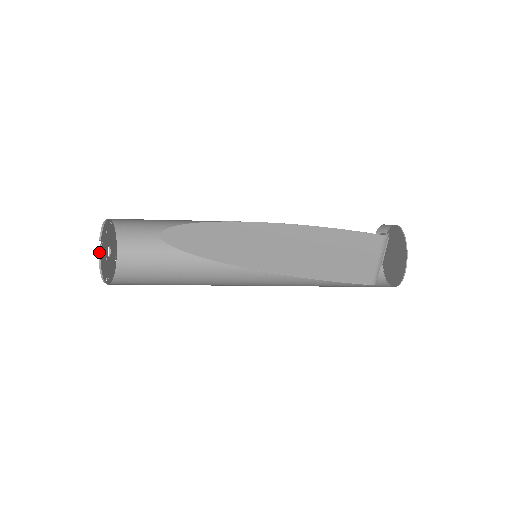
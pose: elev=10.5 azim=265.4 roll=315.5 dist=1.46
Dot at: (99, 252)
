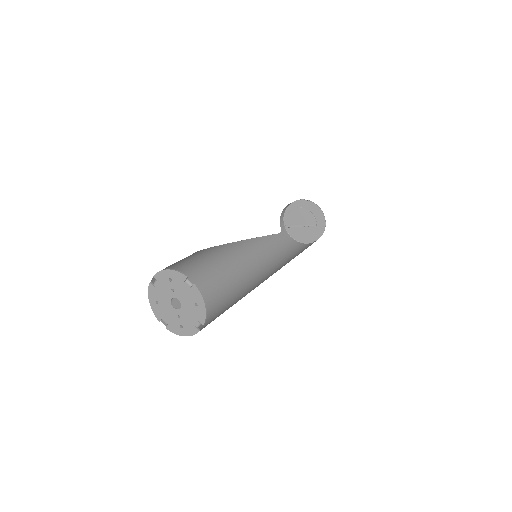
Dot at: occluded
